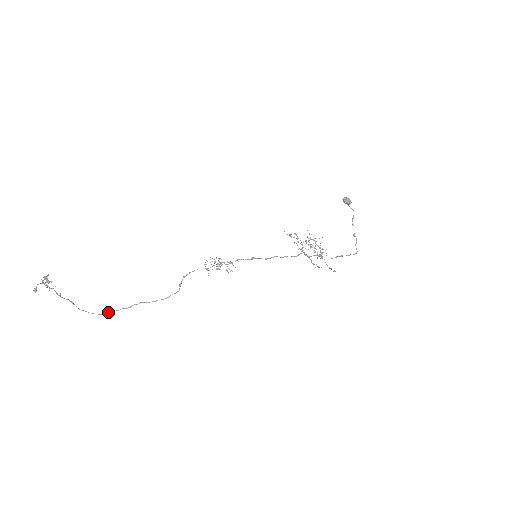
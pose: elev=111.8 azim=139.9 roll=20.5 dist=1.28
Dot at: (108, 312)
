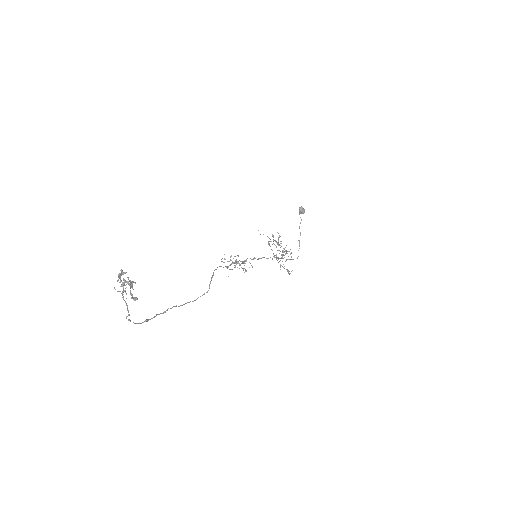
Dot at: (146, 320)
